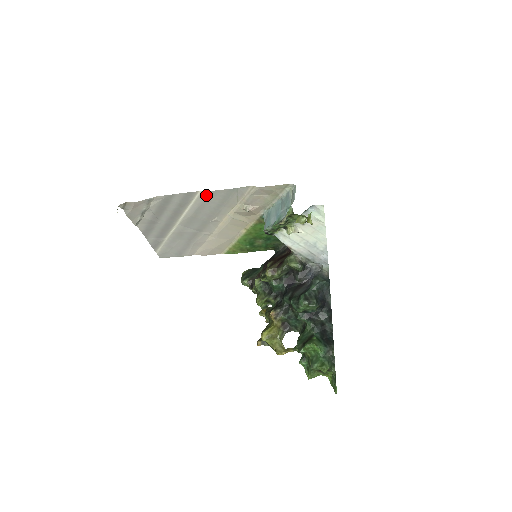
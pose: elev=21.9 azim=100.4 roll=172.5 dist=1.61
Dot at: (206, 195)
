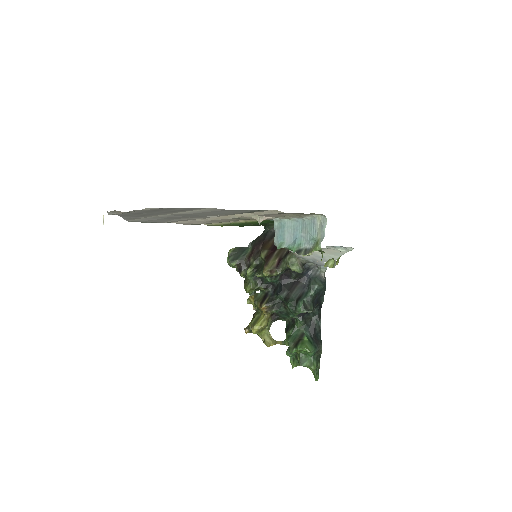
Dot at: (218, 210)
